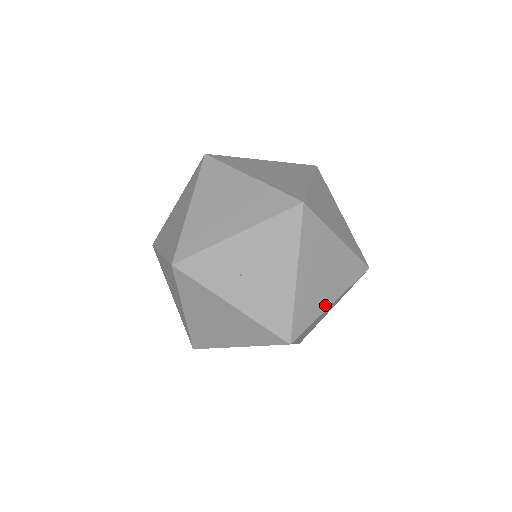
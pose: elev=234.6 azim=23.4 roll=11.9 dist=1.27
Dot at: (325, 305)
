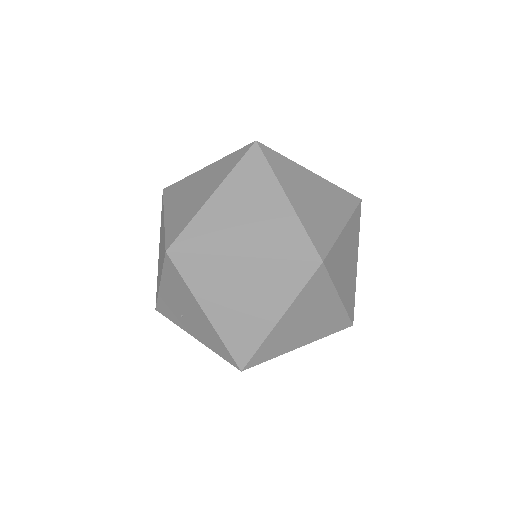
Dot at: (268, 325)
